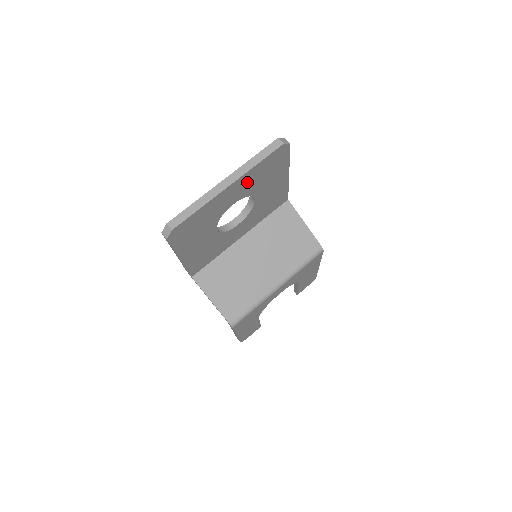
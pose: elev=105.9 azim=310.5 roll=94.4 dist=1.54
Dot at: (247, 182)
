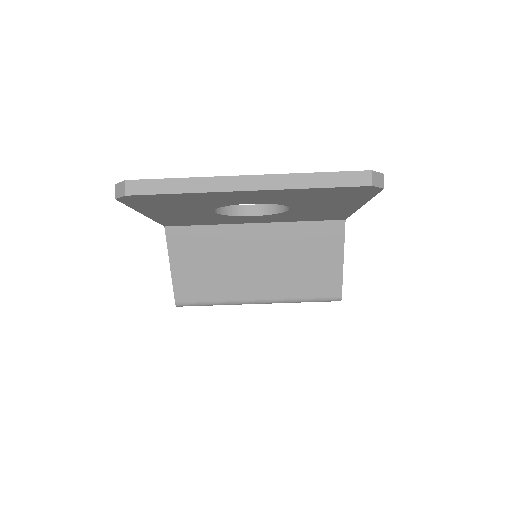
Dot at: (284, 195)
